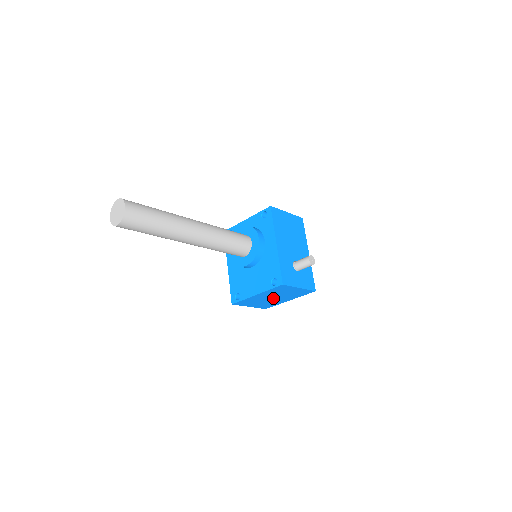
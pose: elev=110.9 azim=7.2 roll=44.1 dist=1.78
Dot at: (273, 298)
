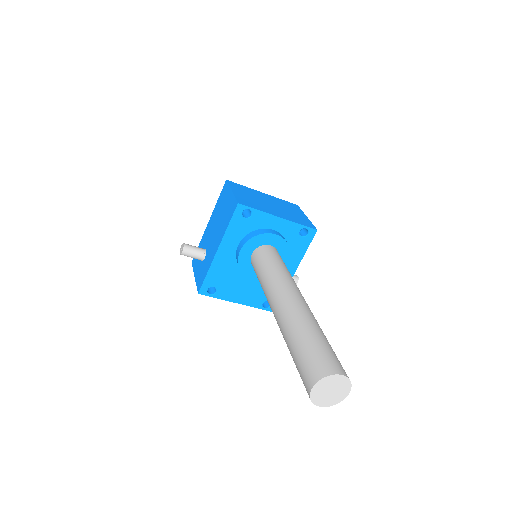
Dot at: occluded
